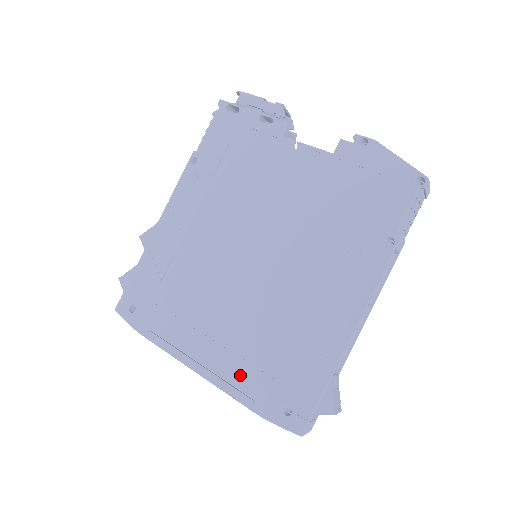
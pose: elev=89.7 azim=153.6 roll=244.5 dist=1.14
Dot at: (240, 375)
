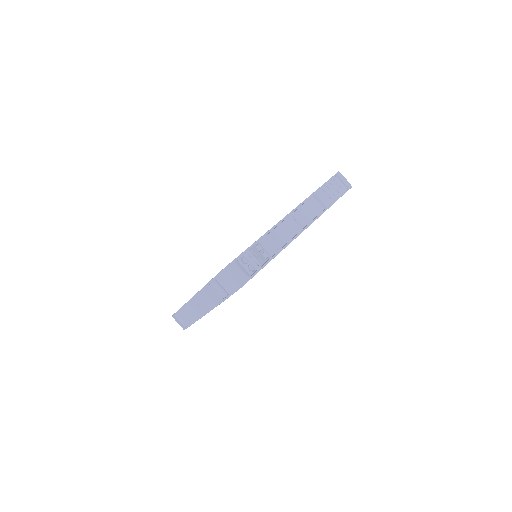
Dot at: occluded
